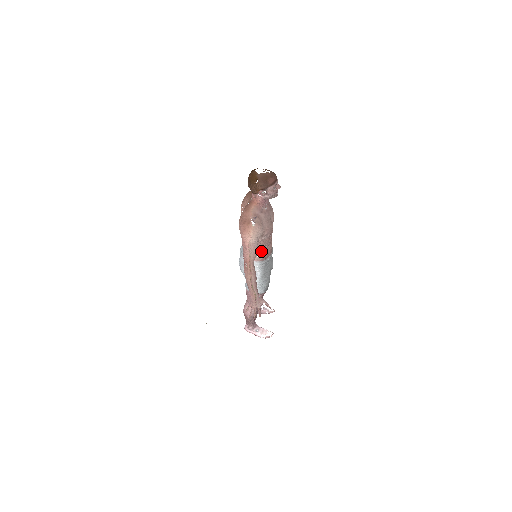
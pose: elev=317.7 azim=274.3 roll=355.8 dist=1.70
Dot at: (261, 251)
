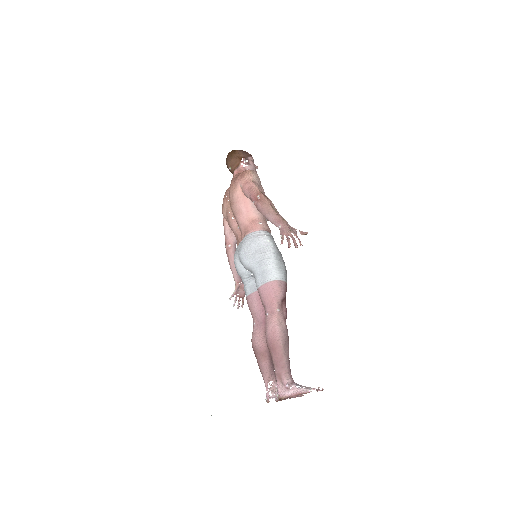
Dot at: (263, 219)
